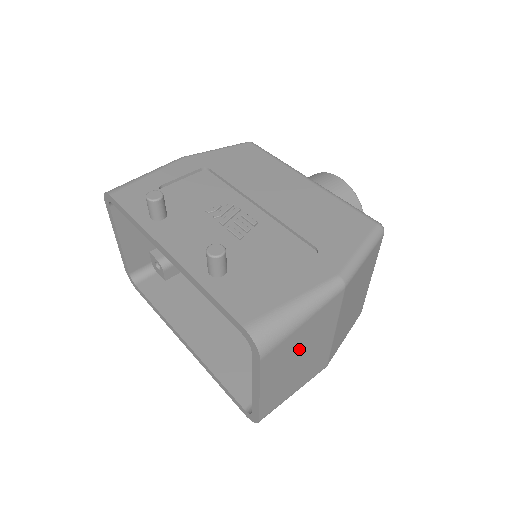
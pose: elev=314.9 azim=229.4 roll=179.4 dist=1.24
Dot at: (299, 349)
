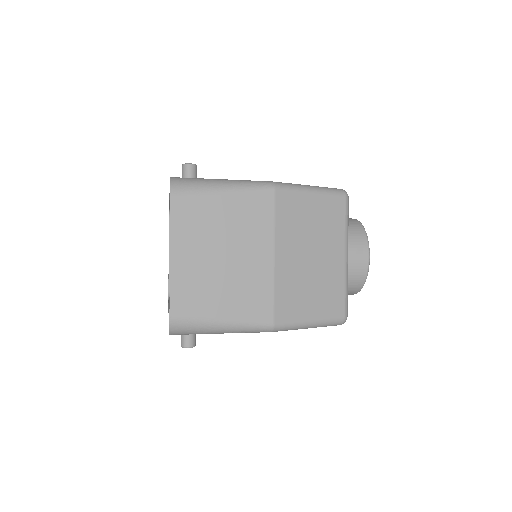
Dot at: (221, 233)
